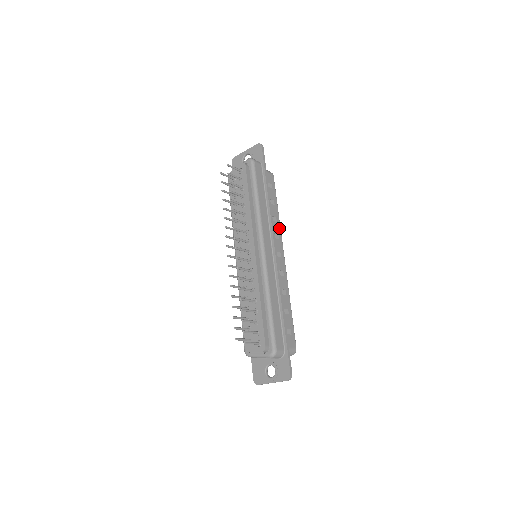
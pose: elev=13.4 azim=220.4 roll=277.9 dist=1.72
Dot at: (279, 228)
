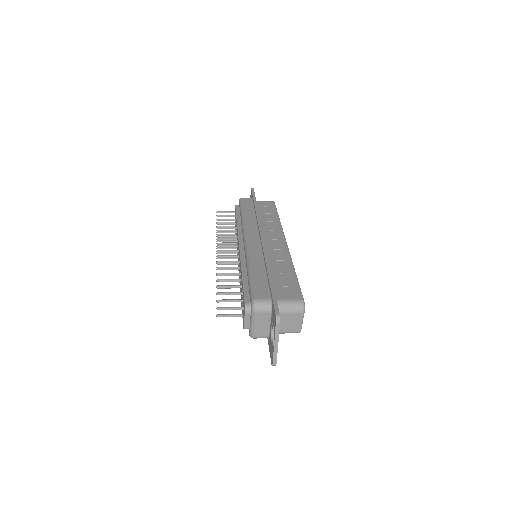
Dot at: (278, 226)
